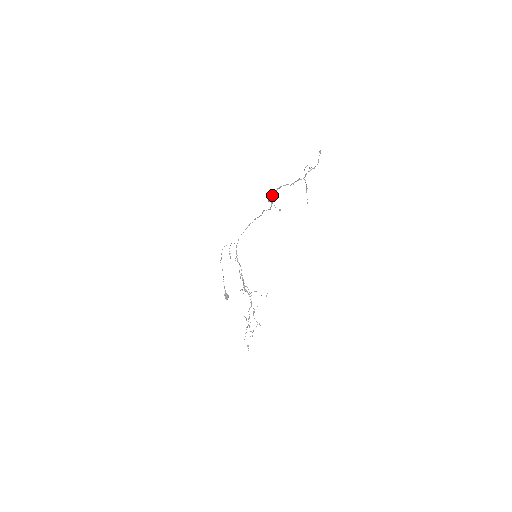
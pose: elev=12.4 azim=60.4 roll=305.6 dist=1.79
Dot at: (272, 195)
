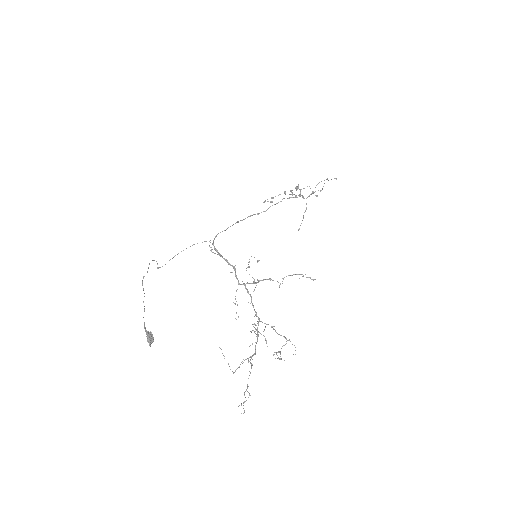
Dot at: (285, 192)
